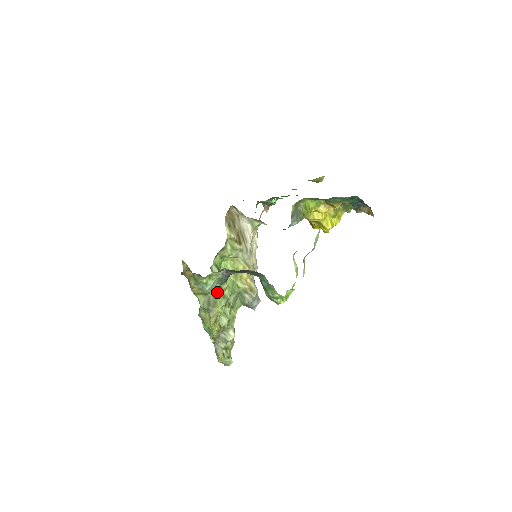
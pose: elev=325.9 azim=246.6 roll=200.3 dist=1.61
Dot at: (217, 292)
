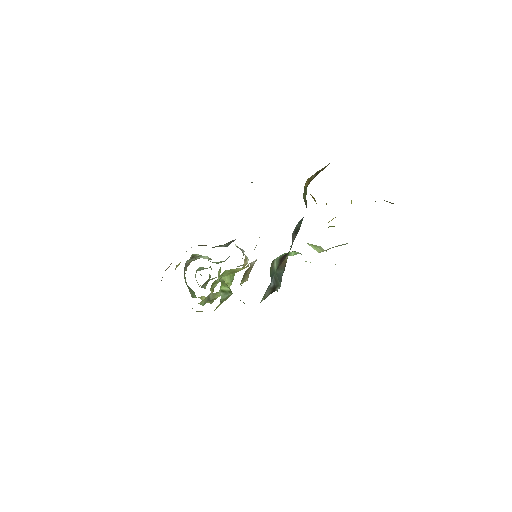
Dot at: occluded
